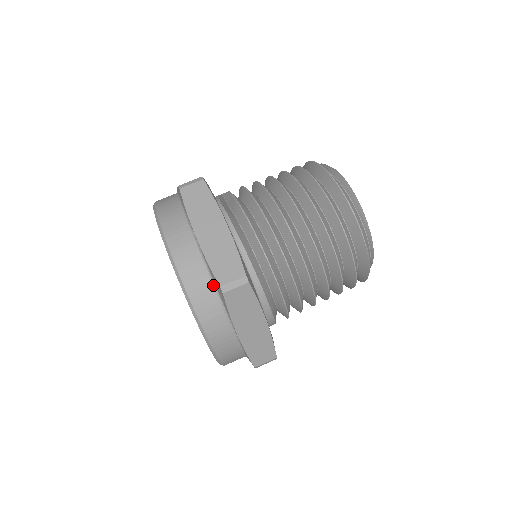
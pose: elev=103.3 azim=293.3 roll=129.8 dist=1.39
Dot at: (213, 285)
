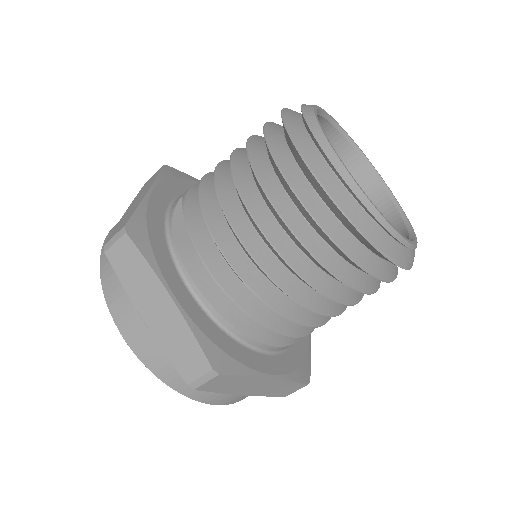
Dot at: occluded
